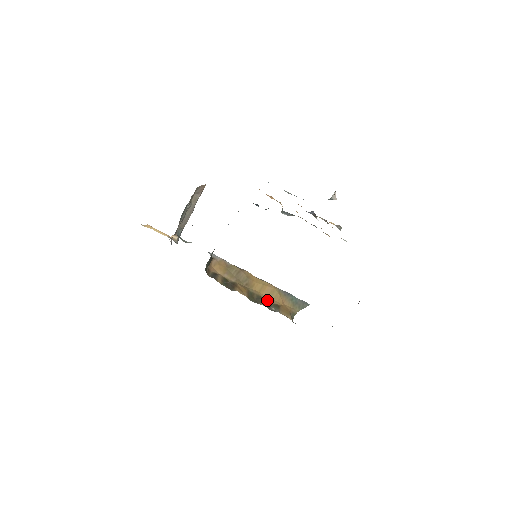
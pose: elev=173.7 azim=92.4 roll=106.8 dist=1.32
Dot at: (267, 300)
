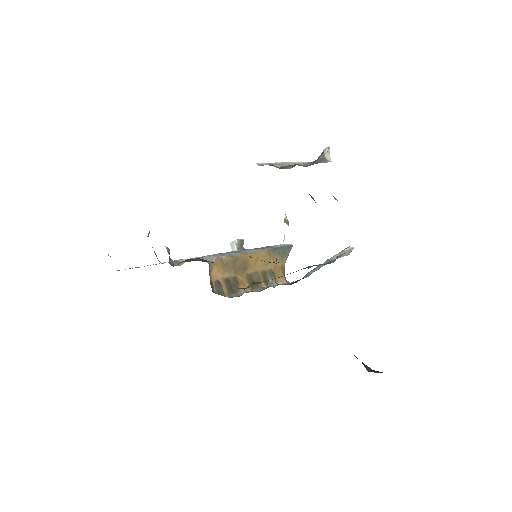
Dot at: (262, 272)
